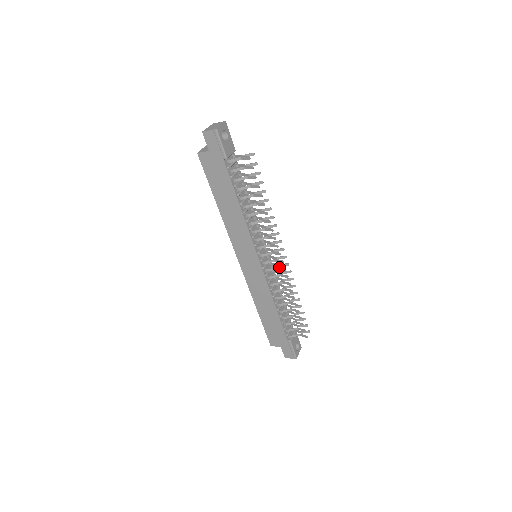
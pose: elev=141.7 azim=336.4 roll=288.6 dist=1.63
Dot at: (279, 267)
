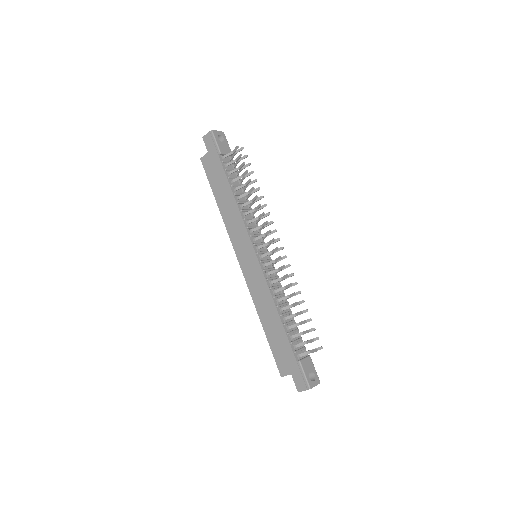
Dot at: (276, 258)
